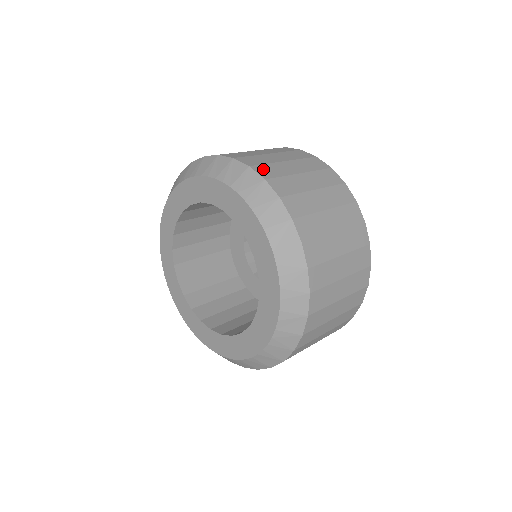
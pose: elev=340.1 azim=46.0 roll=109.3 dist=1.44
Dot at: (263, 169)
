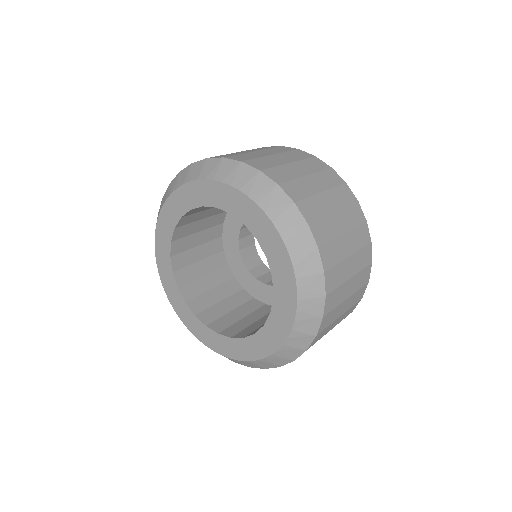
Dot at: (331, 276)
